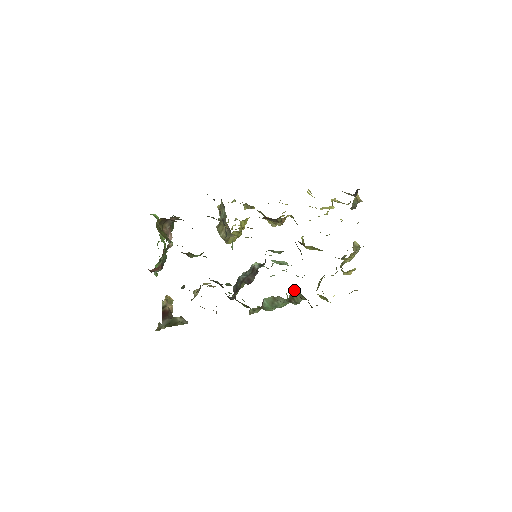
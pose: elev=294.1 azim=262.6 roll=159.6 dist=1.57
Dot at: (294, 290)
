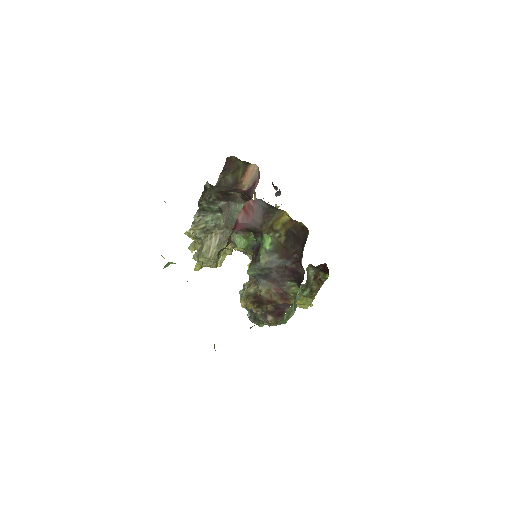
Dot at: (306, 268)
